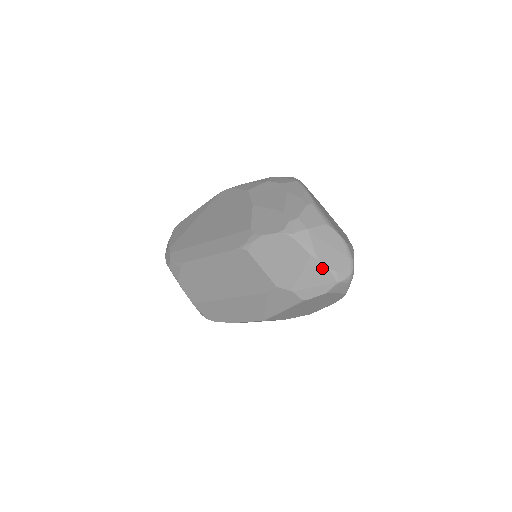
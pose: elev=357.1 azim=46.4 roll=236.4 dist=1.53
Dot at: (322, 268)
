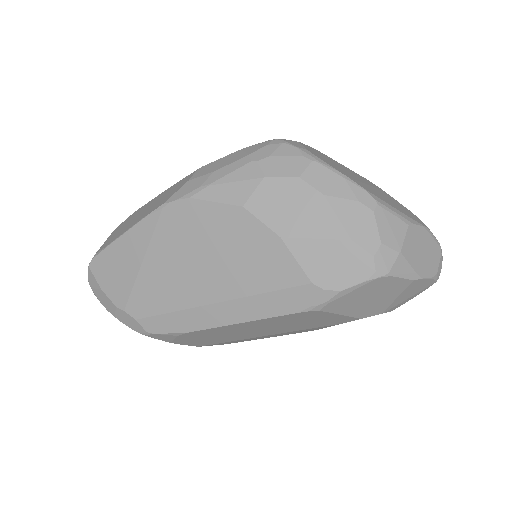
Dot at: (423, 282)
